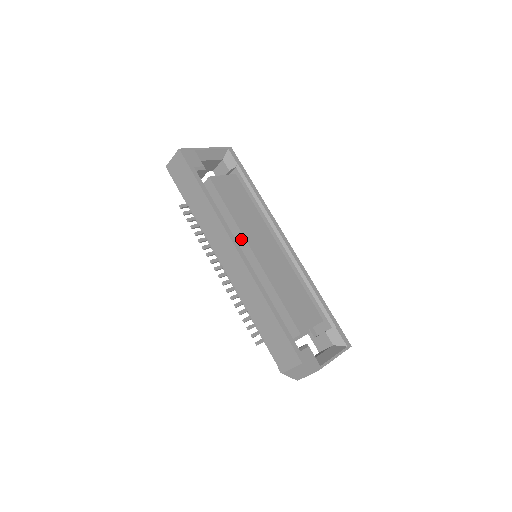
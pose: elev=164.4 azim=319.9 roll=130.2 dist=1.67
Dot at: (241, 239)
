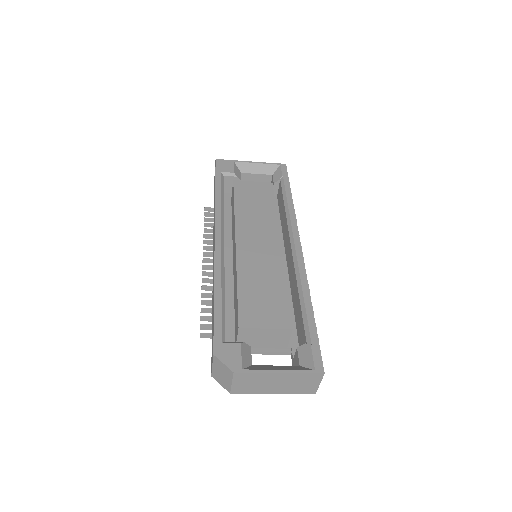
Dot at: (234, 232)
